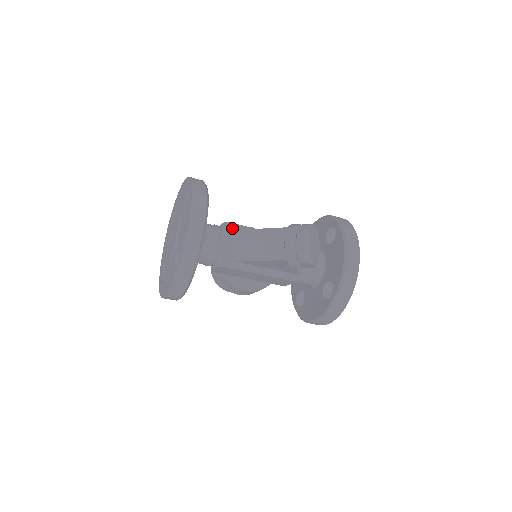
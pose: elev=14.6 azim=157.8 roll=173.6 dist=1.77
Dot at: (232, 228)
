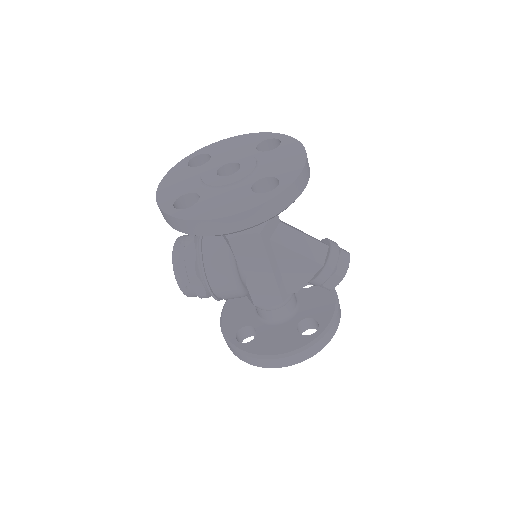
Dot at: occluded
